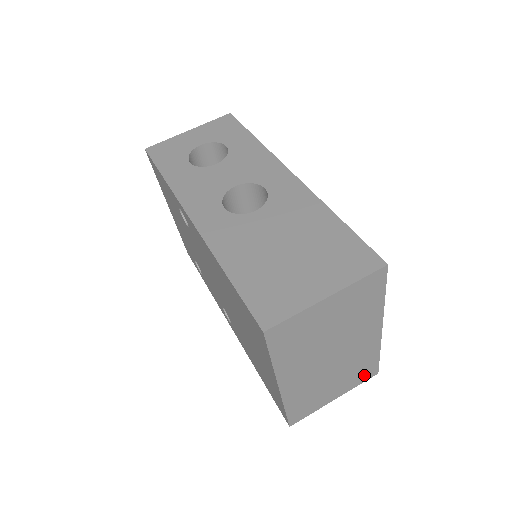
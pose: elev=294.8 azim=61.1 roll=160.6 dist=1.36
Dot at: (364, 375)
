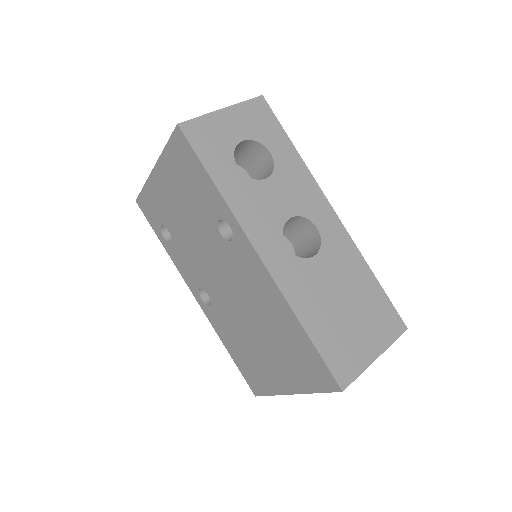
Dot at: occluded
